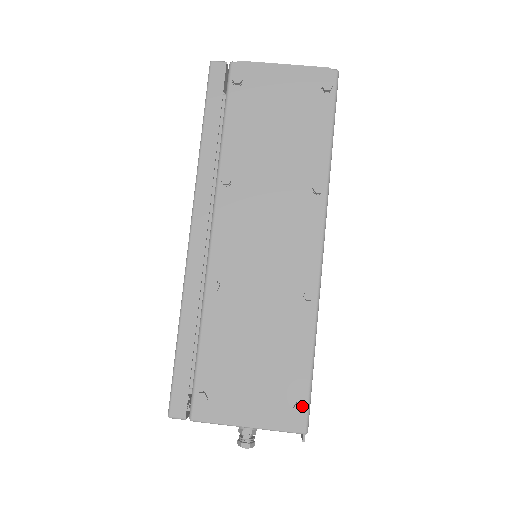
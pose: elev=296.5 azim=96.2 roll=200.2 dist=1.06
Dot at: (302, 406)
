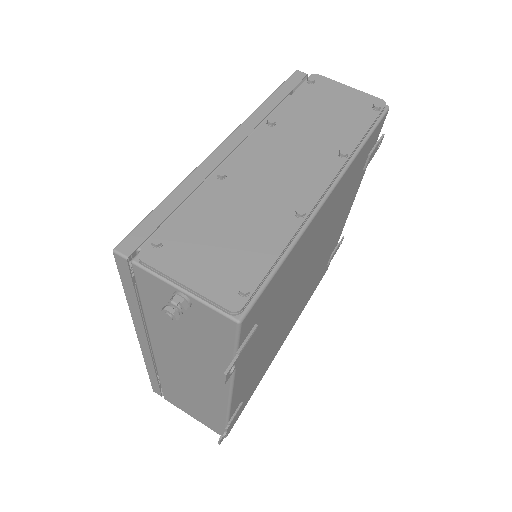
Dot at: (249, 288)
